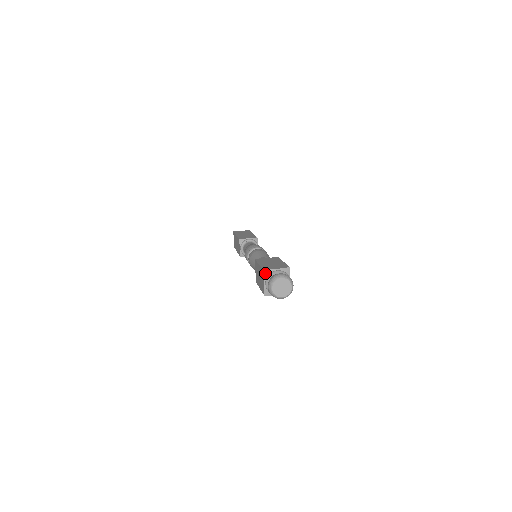
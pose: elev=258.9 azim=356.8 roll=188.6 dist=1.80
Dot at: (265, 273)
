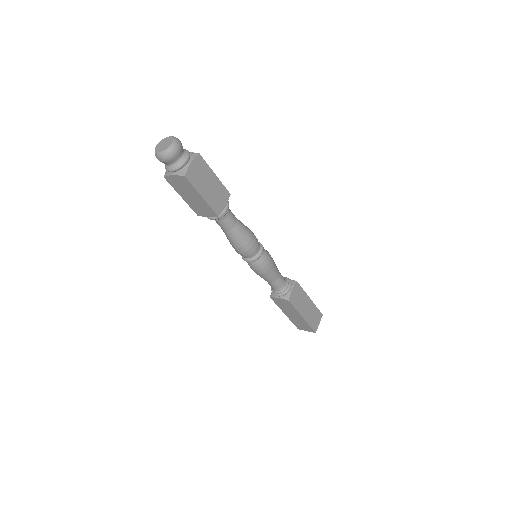
Dot at: occluded
